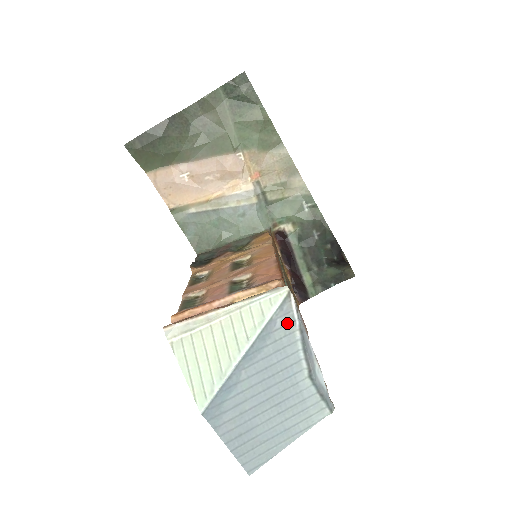
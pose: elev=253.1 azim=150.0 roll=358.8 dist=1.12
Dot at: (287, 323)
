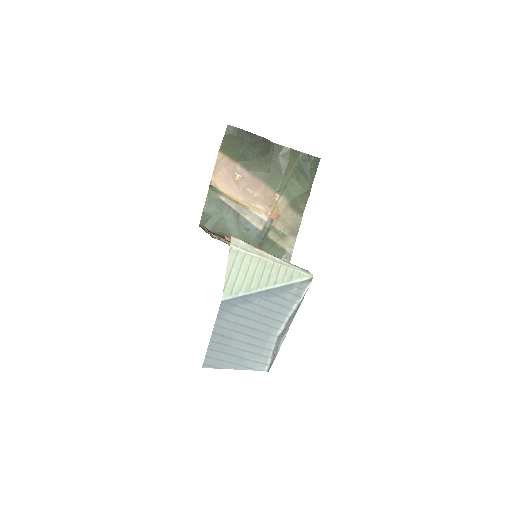
Dot at: (297, 294)
